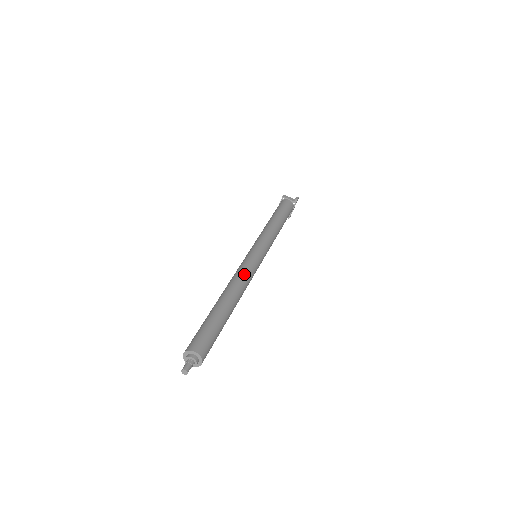
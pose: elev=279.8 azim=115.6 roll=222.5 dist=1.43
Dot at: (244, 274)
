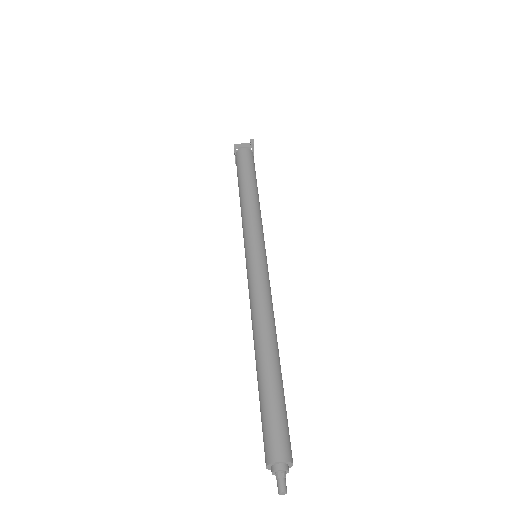
Dot at: (262, 299)
